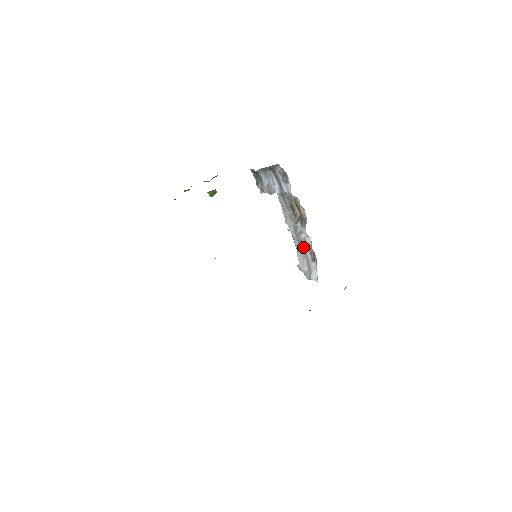
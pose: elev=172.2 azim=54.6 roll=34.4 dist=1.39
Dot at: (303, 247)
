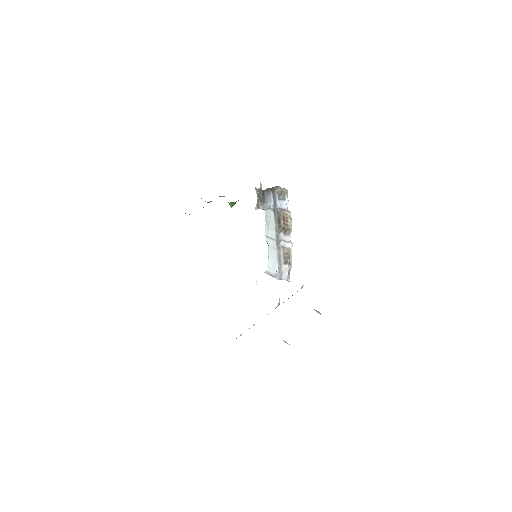
Dot at: (279, 253)
